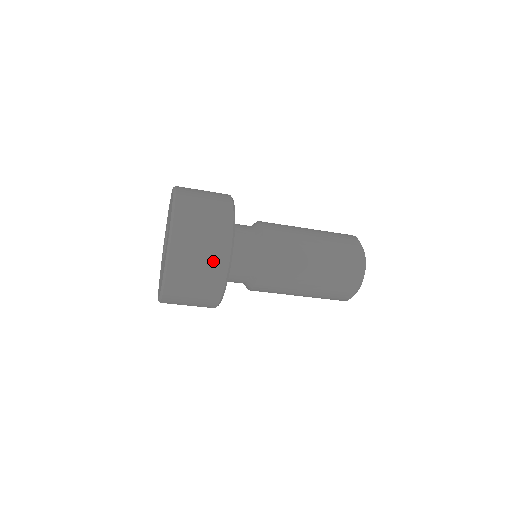
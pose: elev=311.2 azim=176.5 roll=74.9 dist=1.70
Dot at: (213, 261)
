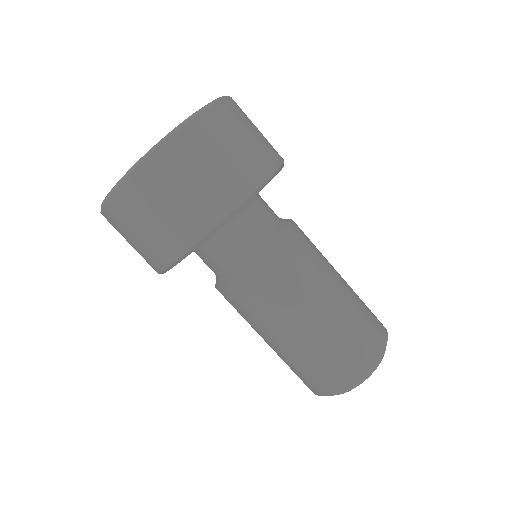
Dot at: (259, 153)
